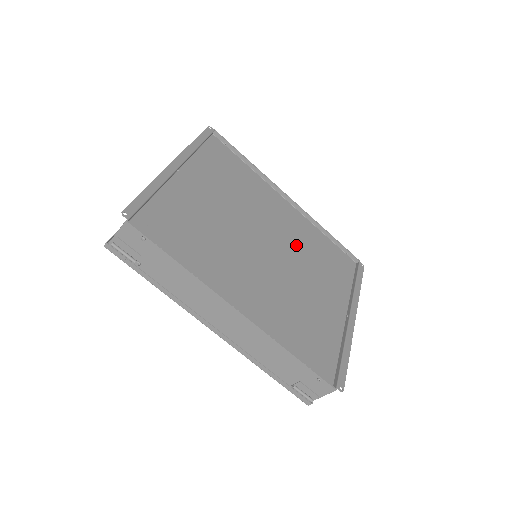
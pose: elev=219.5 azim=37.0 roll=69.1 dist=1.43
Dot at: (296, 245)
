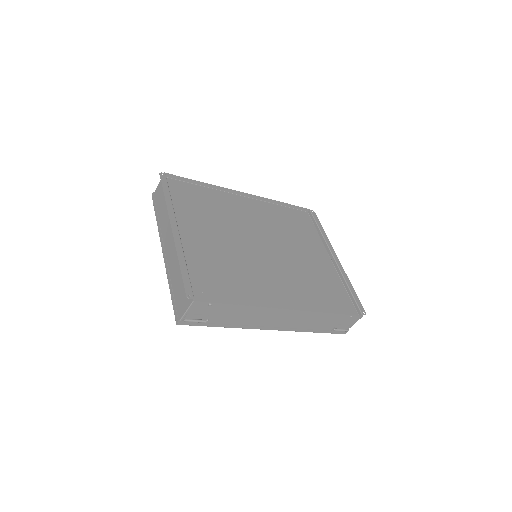
Dot at: (273, 229)
